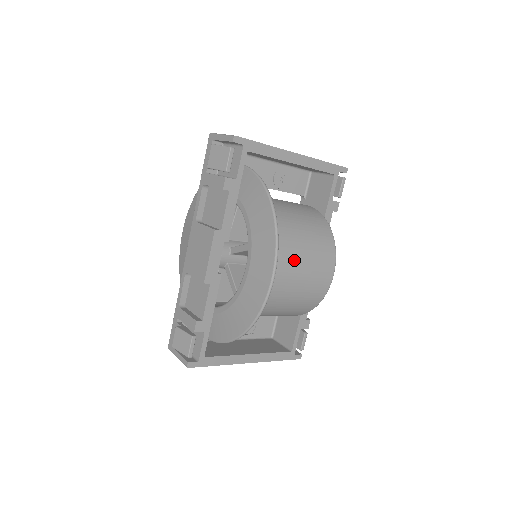
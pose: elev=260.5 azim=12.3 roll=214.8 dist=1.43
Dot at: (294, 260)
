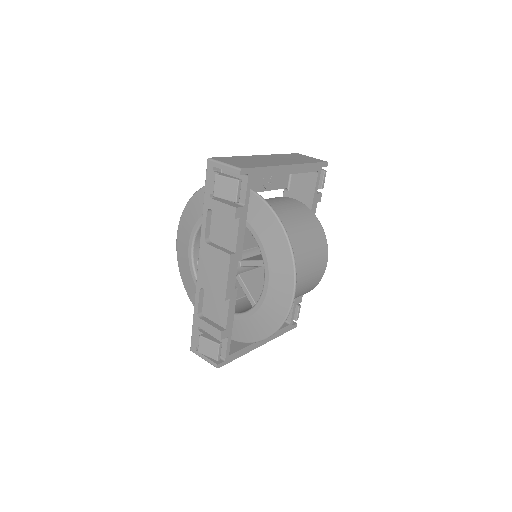
Dot at: (299, 265)
